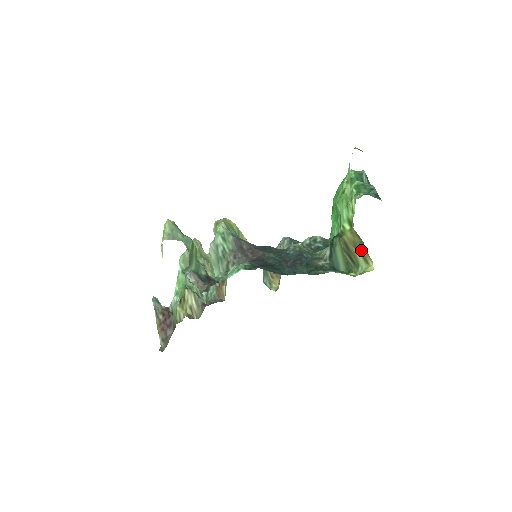
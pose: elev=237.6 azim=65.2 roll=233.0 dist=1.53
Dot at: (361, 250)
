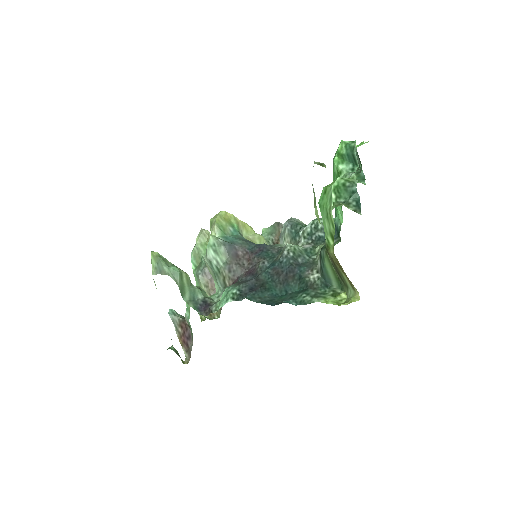
Dot at: (345, 275)
